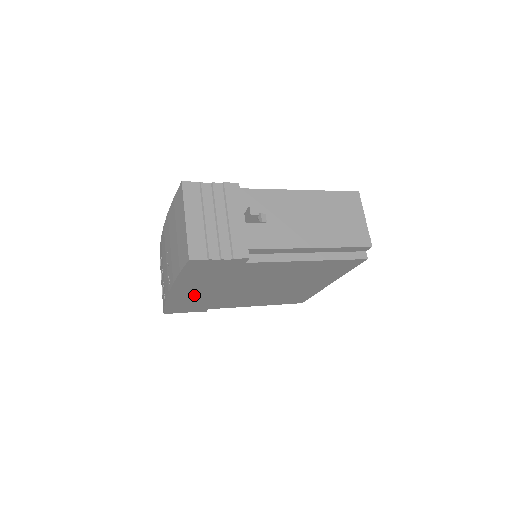
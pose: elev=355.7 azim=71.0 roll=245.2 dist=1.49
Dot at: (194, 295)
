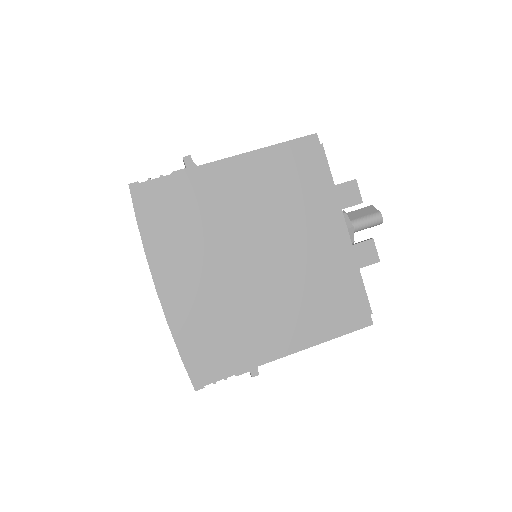
Dot at: occluded
